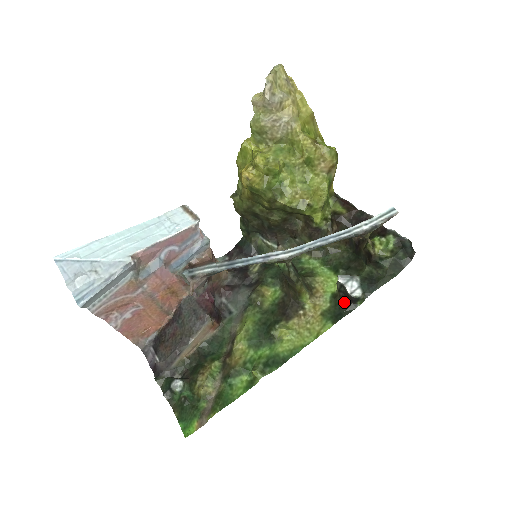
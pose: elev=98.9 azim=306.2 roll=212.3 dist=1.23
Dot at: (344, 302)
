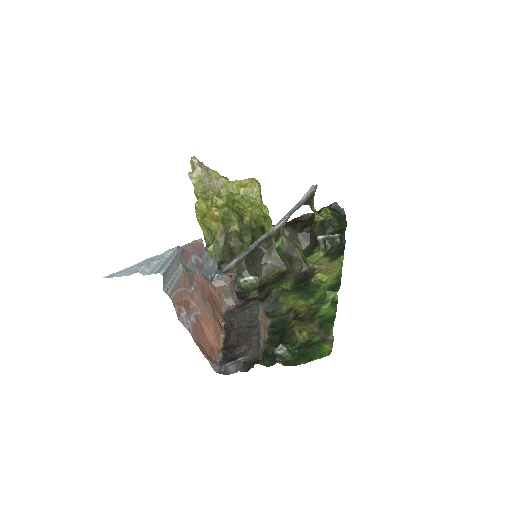
Dot at: (335, 248)
